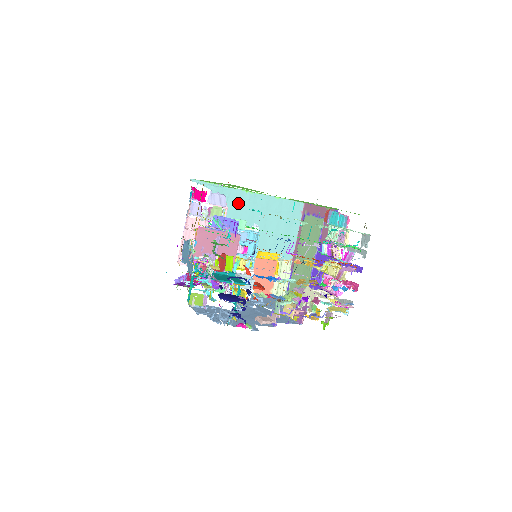
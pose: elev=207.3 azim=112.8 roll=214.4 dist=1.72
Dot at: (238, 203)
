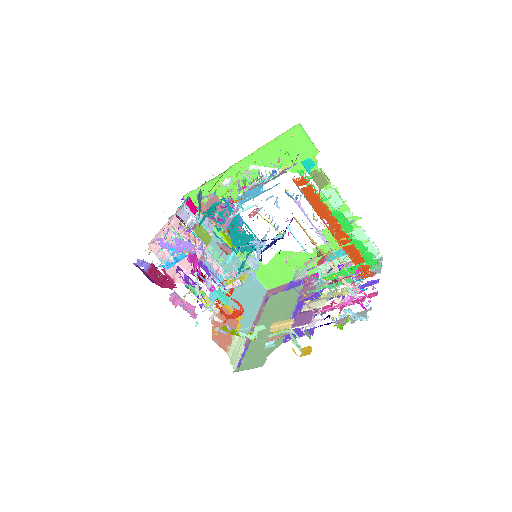
Dot at: (215, 247)
